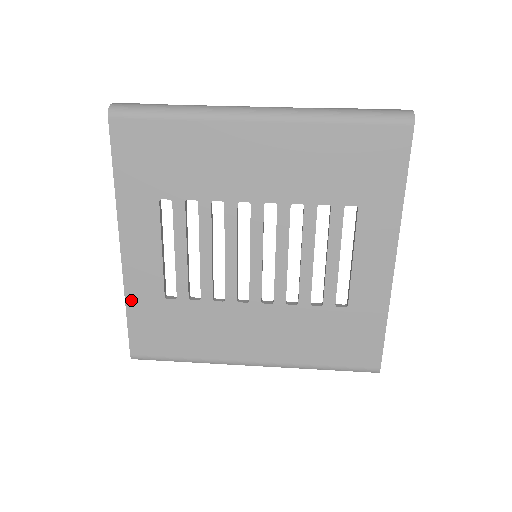
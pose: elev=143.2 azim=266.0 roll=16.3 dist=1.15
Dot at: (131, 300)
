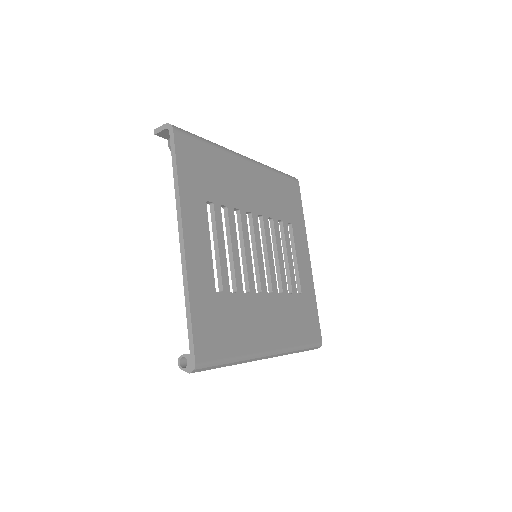
Dot at: (193, 295)
